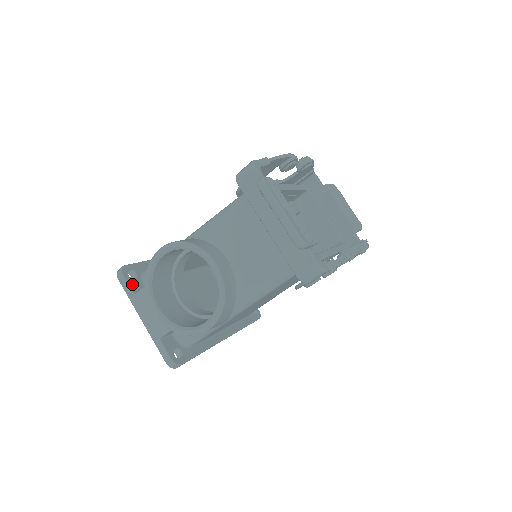
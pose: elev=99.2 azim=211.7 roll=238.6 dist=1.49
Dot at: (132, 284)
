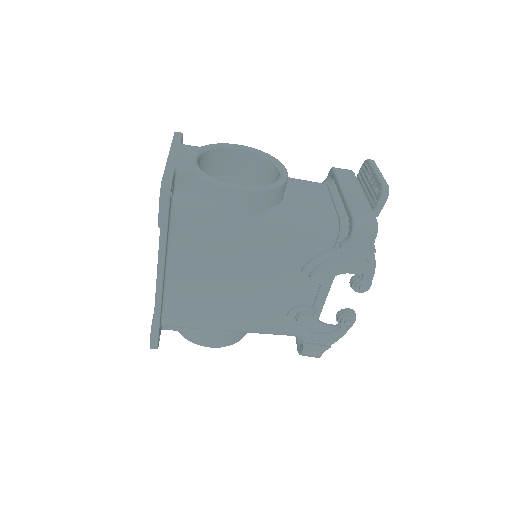
Dot at: occluded
